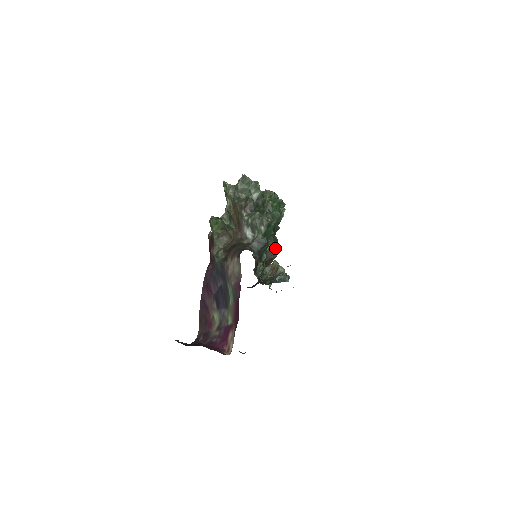
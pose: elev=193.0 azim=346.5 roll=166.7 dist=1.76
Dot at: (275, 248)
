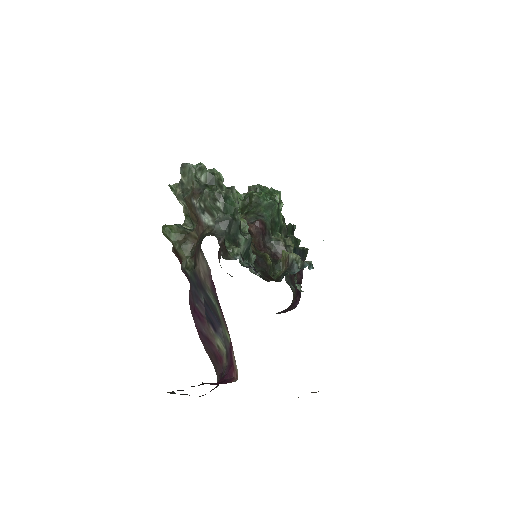
Dot at: (289, 244)
